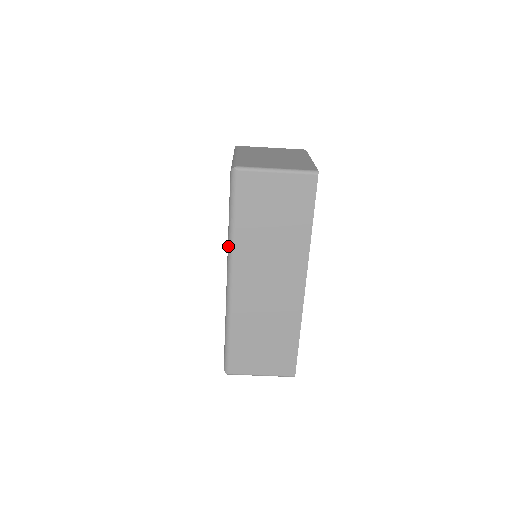
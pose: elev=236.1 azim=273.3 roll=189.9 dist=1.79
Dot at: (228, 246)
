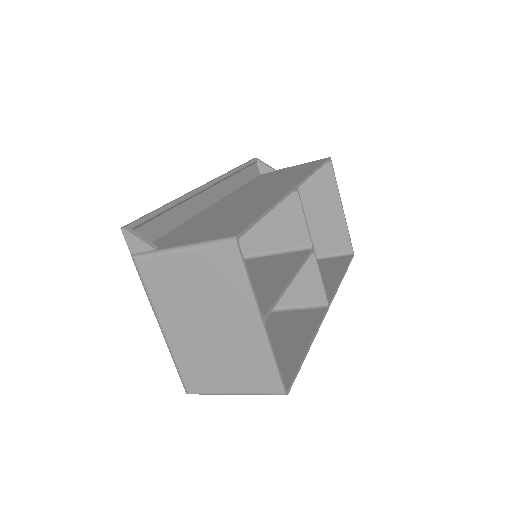
Dot at: occluded
